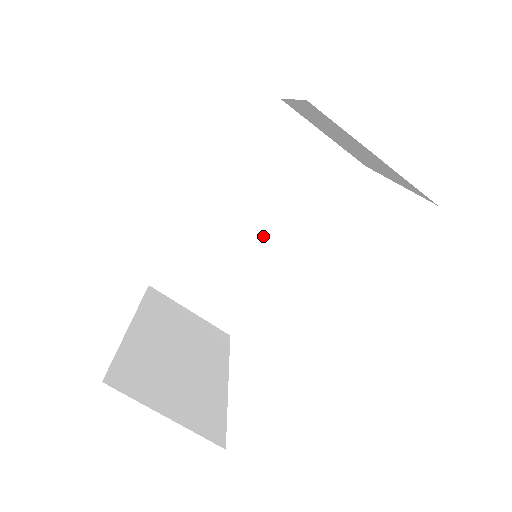
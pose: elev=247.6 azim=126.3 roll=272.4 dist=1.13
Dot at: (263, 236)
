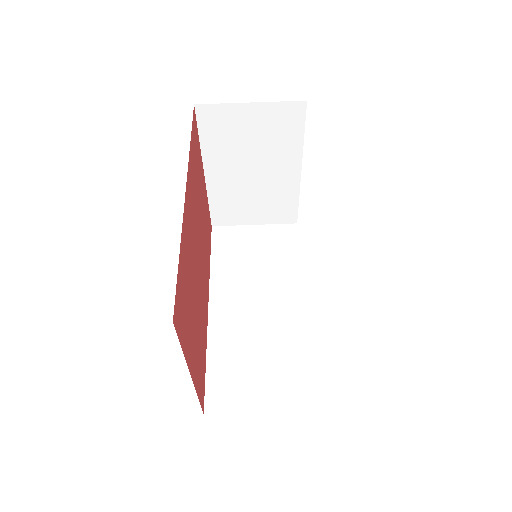
Dot at: (270, 305)
